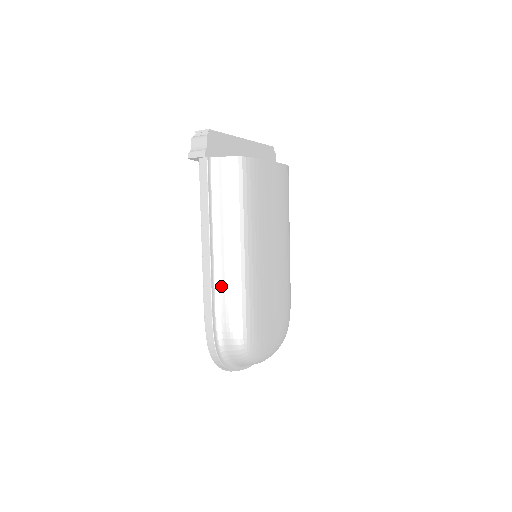
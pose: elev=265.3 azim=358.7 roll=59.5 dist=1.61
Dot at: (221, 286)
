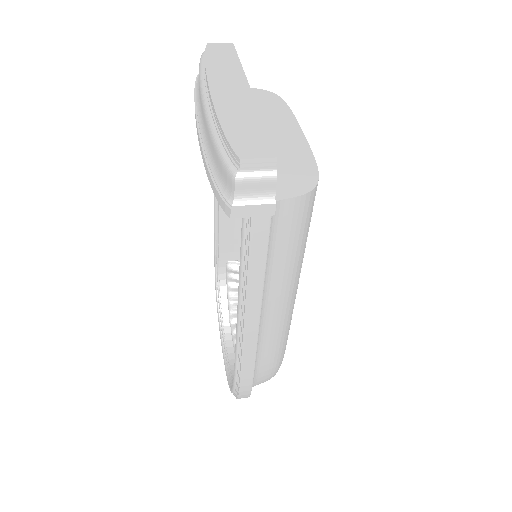
Dot at: (264, 345)
